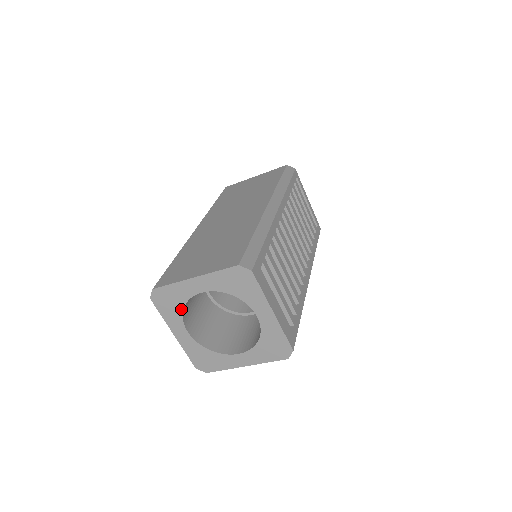
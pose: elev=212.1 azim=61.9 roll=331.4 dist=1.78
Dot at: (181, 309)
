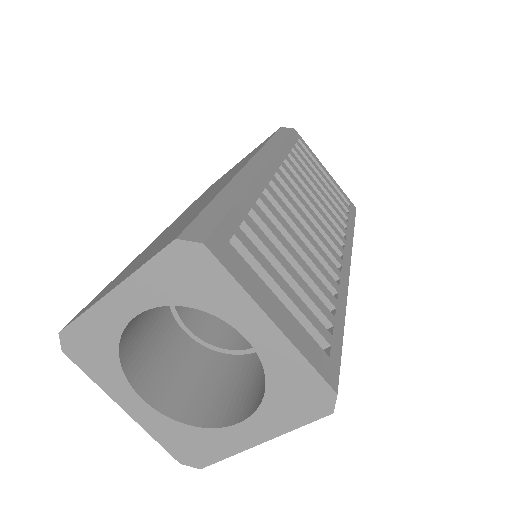
Dot at: (116, 358)
